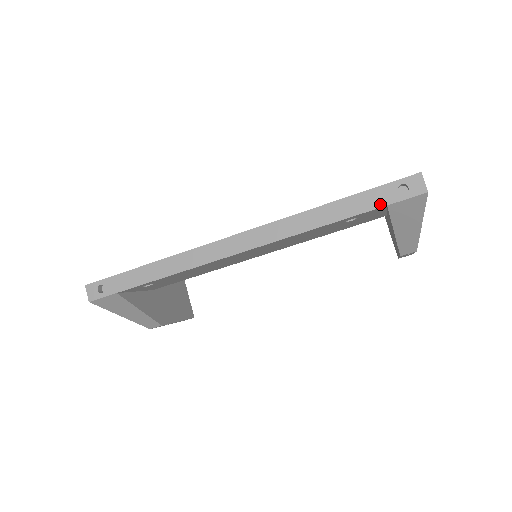
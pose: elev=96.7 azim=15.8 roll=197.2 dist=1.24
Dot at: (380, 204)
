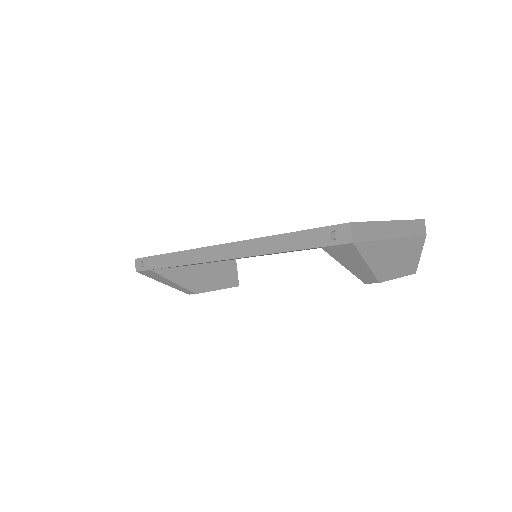
Dot at: (315, 245)
